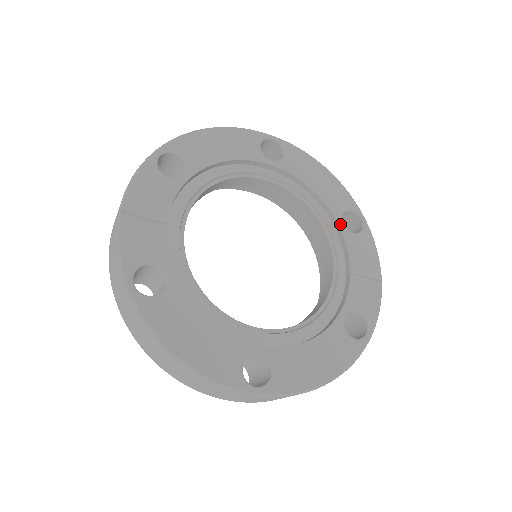
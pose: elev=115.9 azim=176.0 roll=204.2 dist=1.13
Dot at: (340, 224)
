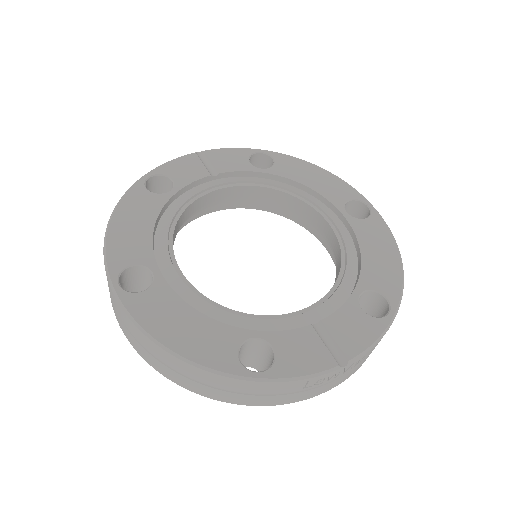
Dot at: (356, 292)
